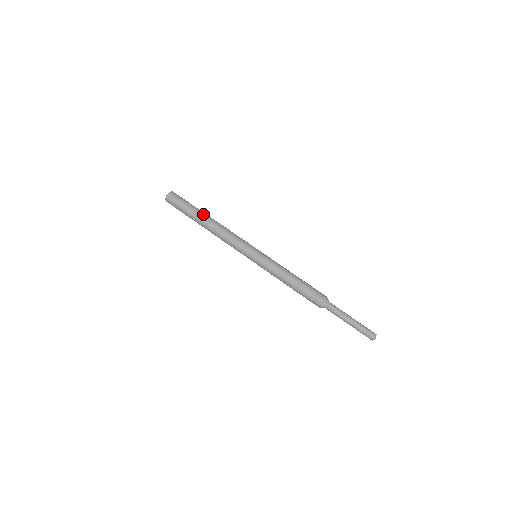
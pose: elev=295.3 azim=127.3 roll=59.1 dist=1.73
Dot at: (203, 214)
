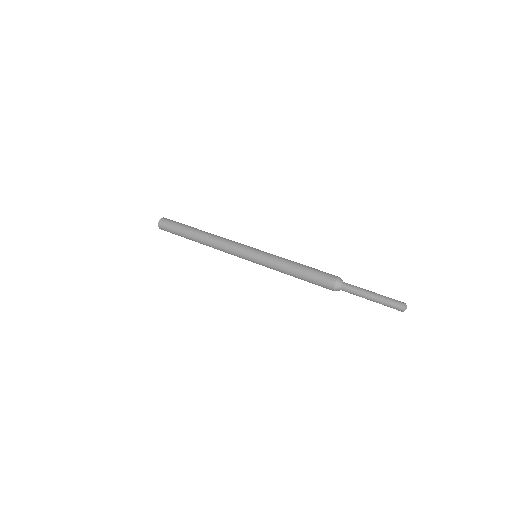
Dot at: (195, 229)
